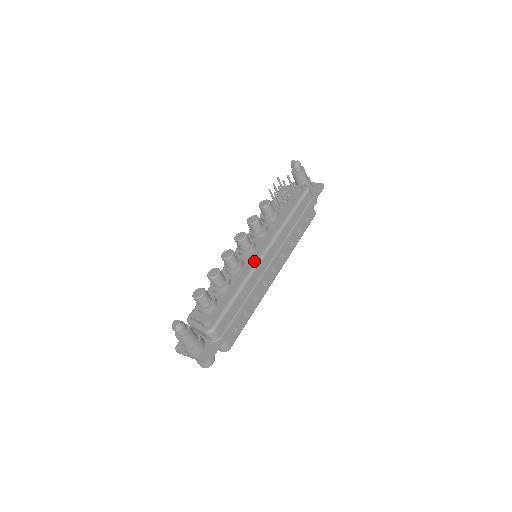
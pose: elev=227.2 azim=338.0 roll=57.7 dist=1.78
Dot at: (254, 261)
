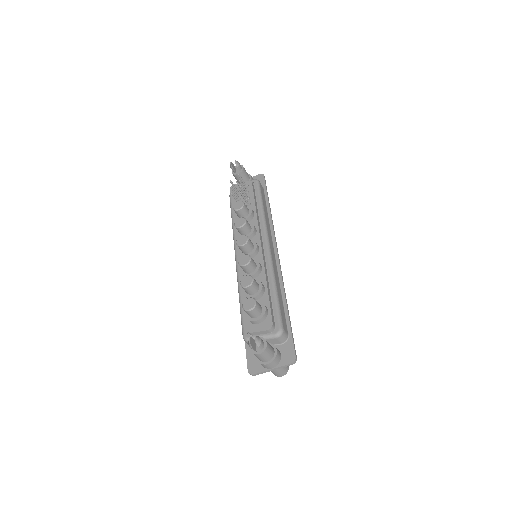
Dot at: (265, 257)
